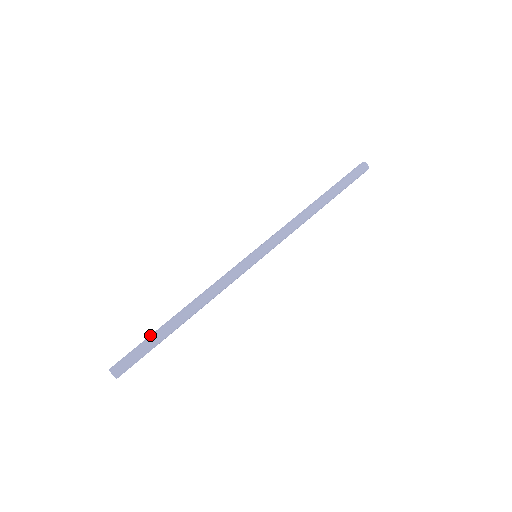
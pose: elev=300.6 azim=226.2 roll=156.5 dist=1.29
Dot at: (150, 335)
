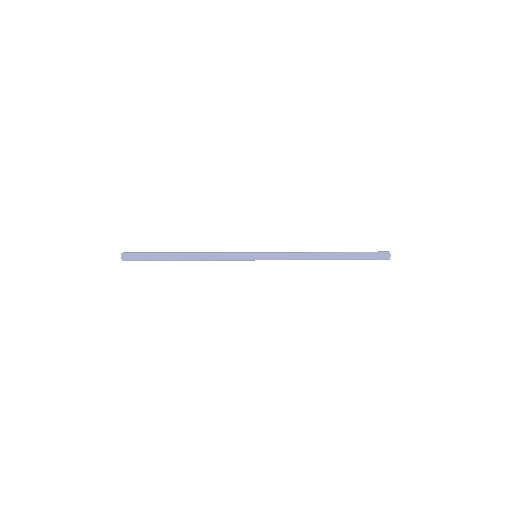
Dot at: (156, 253)
